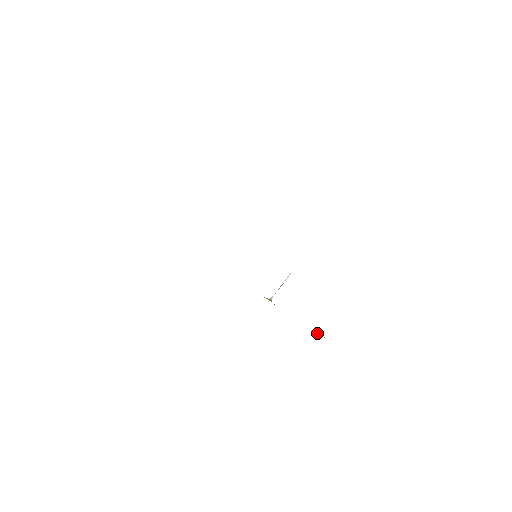
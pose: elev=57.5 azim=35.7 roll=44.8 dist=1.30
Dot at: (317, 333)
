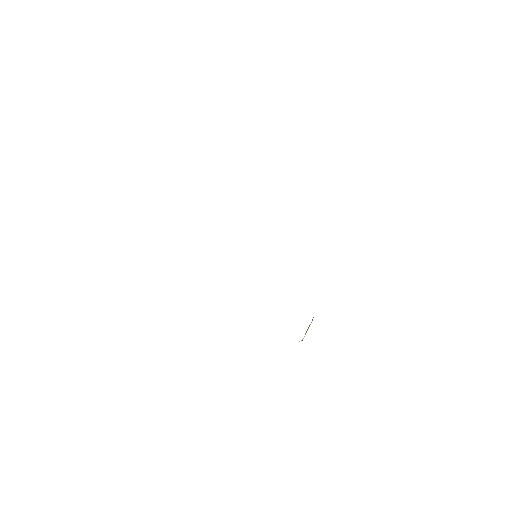
Dot at: occluded
